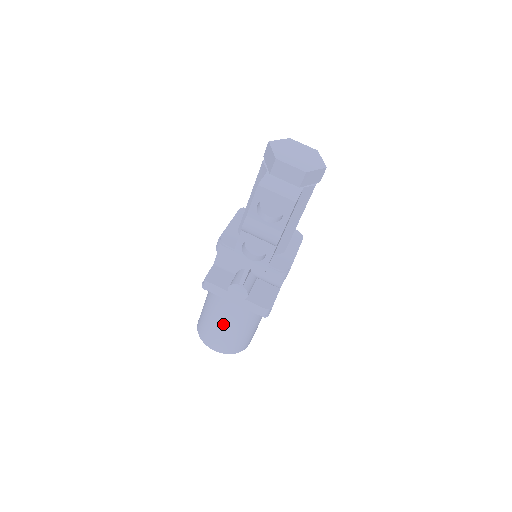
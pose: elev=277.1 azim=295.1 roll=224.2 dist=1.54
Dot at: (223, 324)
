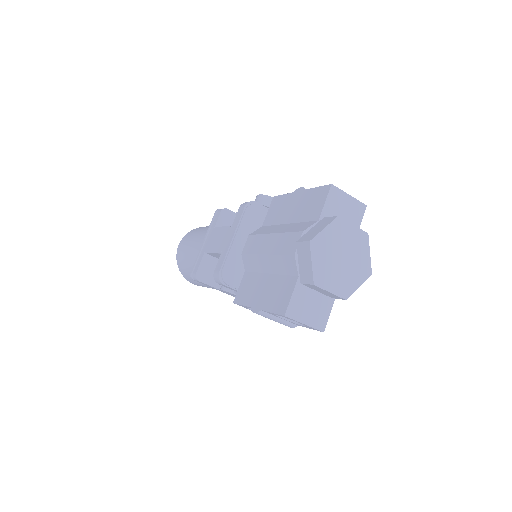
Dot at: occluded
